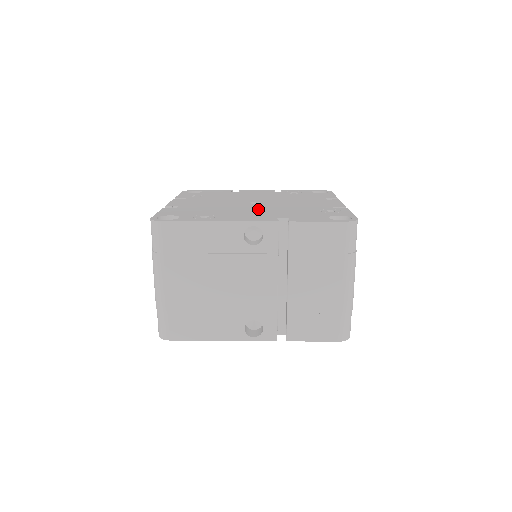
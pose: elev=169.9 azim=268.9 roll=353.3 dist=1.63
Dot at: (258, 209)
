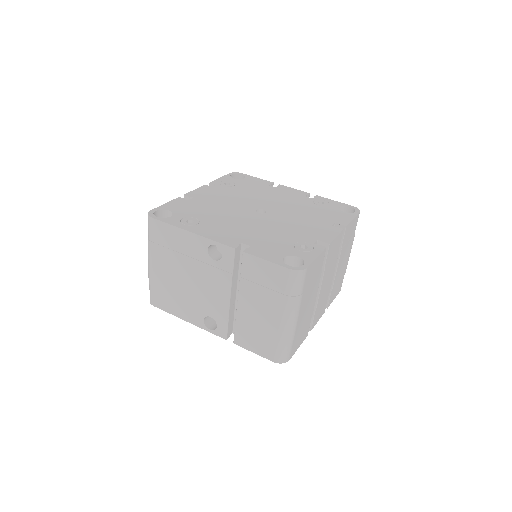
Dot at: (247, 223)
